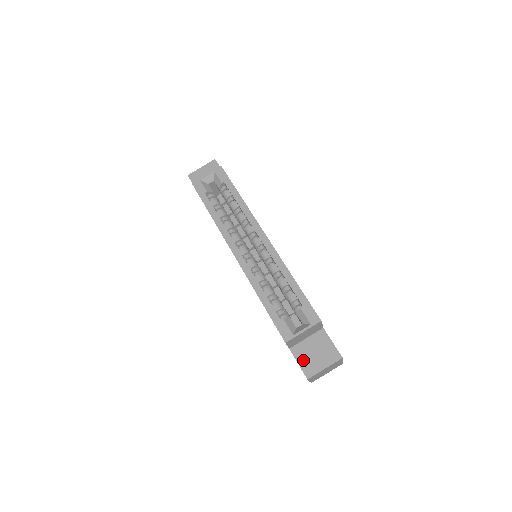
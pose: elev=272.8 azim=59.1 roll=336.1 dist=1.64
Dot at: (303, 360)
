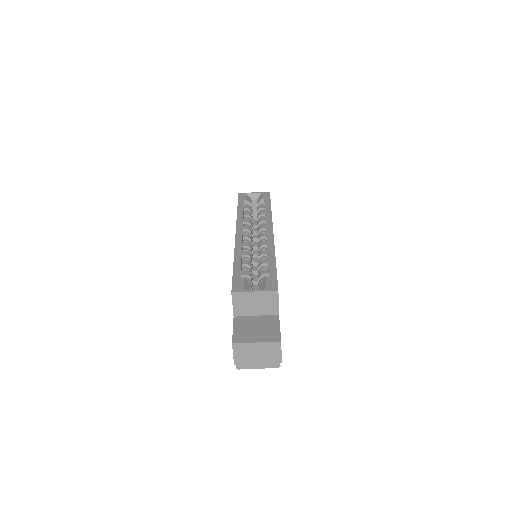
Dot at: (240, 329)
